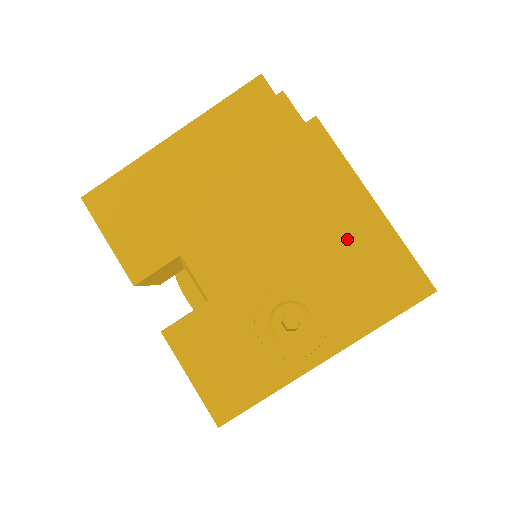
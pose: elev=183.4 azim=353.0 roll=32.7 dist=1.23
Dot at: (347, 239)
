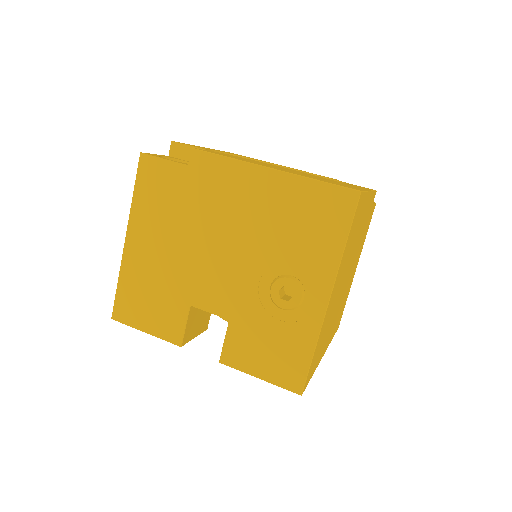
Dot at: (276, 209)
